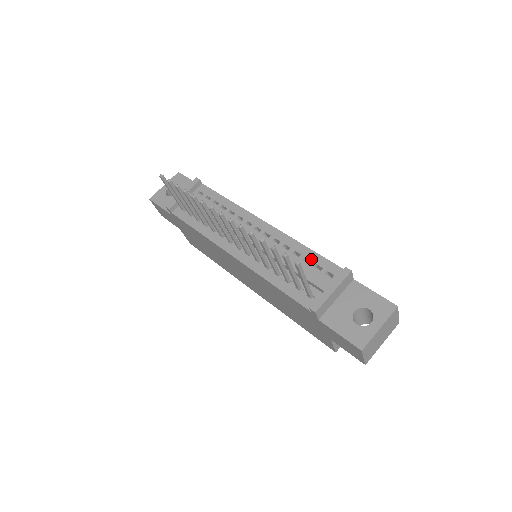
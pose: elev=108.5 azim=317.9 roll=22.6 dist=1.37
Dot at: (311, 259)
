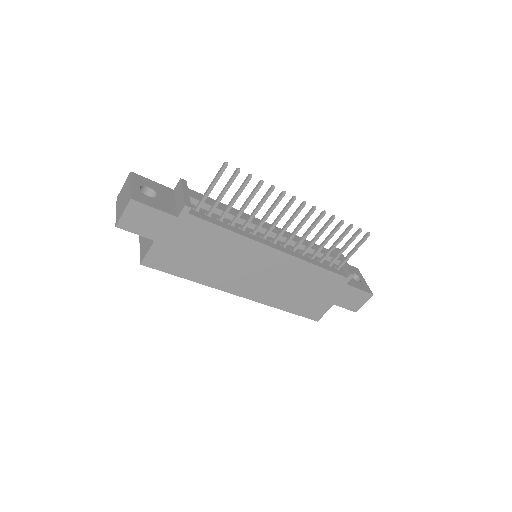
Dot at: occluded
